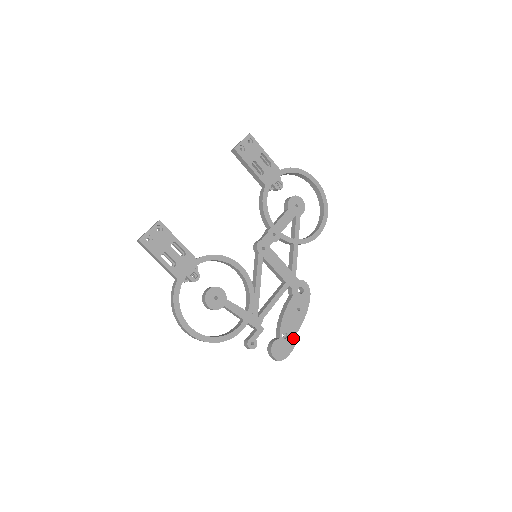
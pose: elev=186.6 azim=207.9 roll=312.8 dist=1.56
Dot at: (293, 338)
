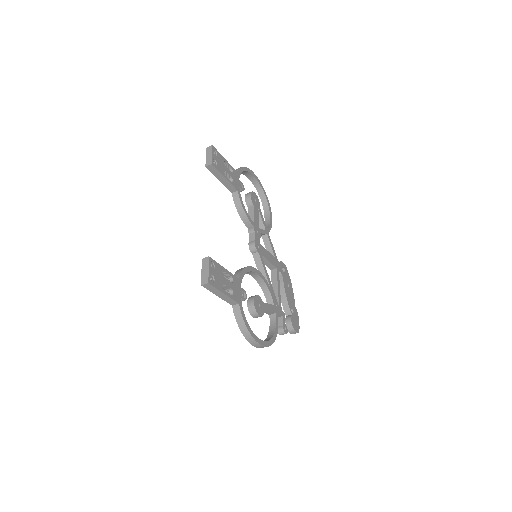
Dot at: (295, 310)
